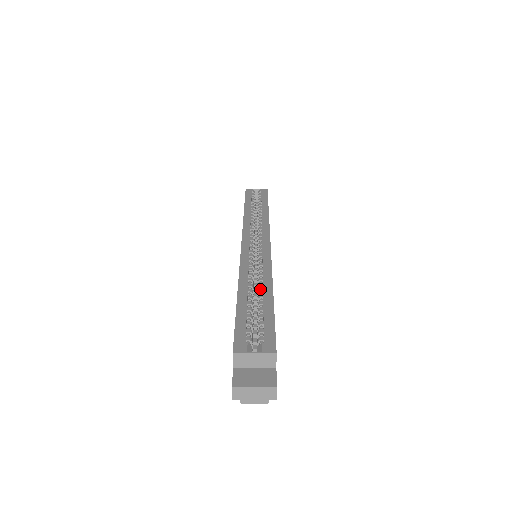
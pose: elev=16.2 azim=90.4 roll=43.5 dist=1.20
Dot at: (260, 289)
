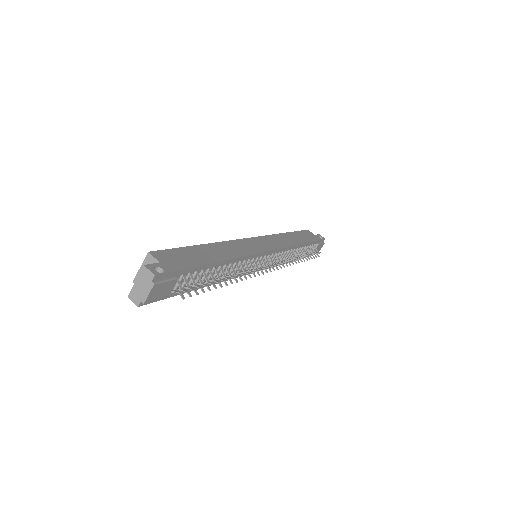
Dot at: occluded
